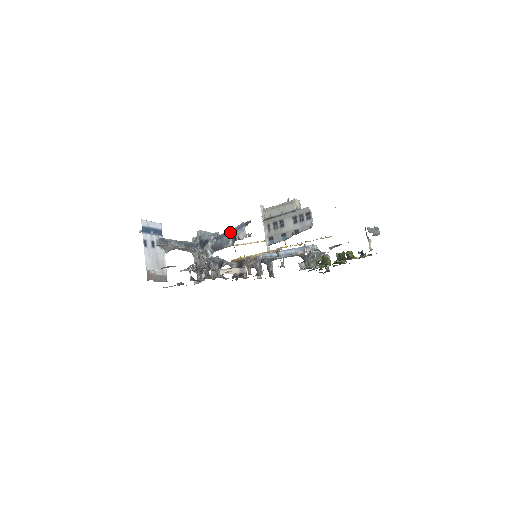
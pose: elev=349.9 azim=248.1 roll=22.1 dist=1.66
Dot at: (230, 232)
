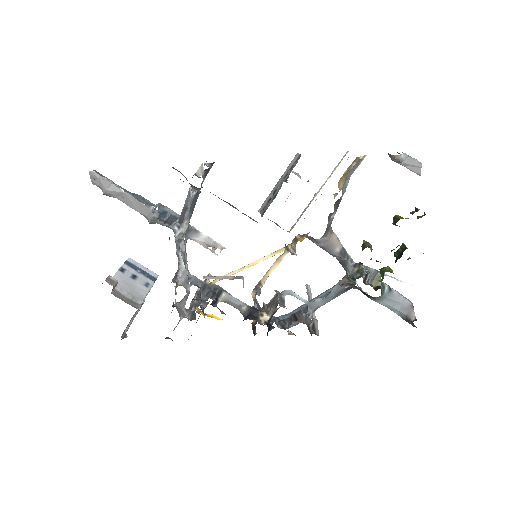
Dot at: occluded
